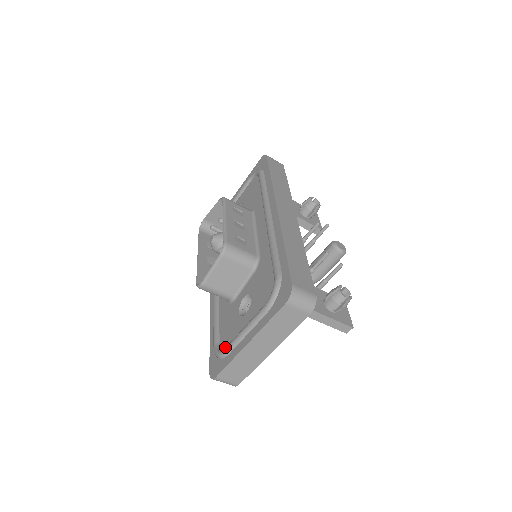
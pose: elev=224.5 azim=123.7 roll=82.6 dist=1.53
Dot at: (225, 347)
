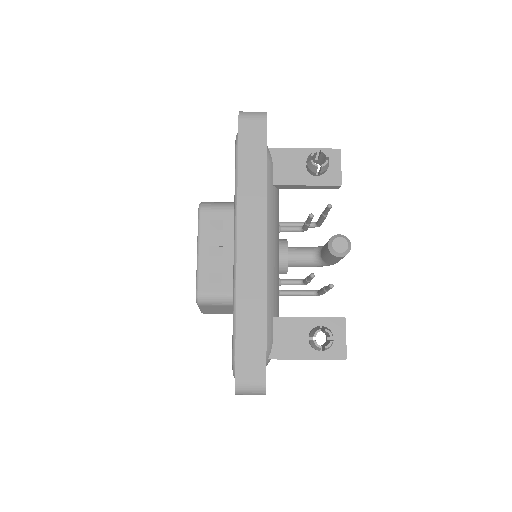
Dot at: occluded
